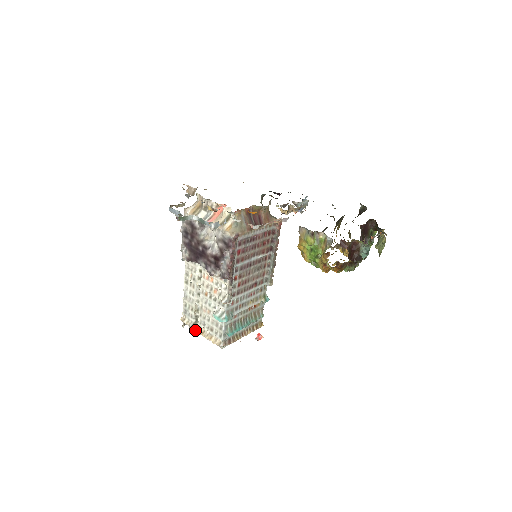
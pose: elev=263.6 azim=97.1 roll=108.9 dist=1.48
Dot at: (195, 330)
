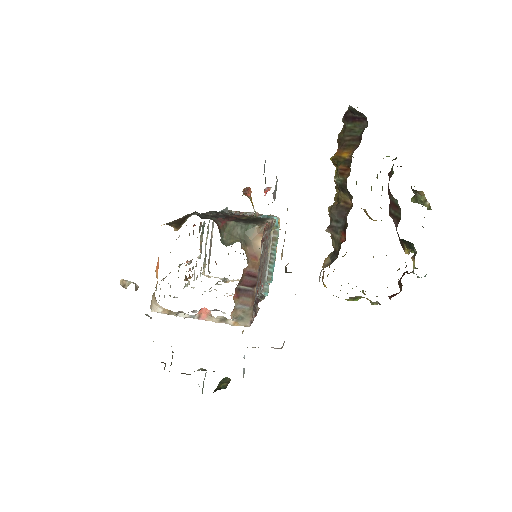
Dot at: (229, 281)
